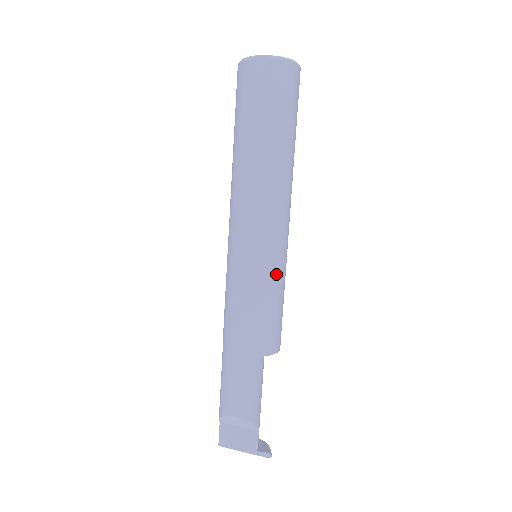
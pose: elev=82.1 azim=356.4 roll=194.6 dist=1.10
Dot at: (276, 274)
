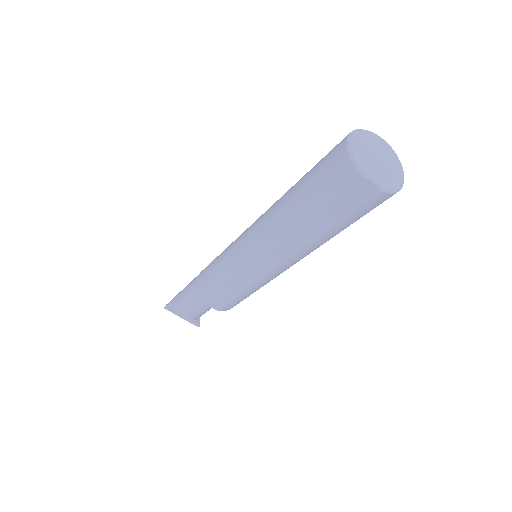
Dot at: occluded
